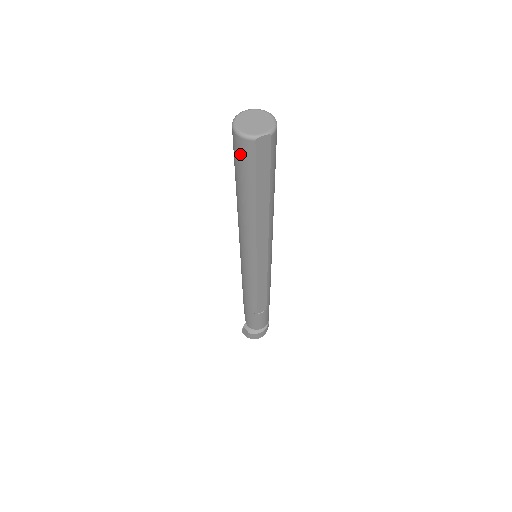
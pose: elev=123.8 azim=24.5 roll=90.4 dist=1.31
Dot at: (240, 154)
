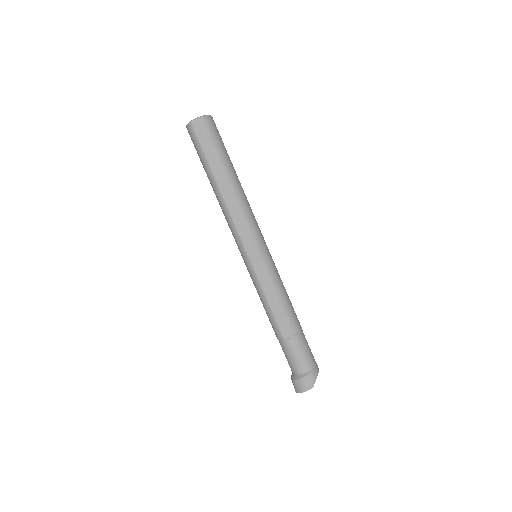
Dot at: (192, 141)
